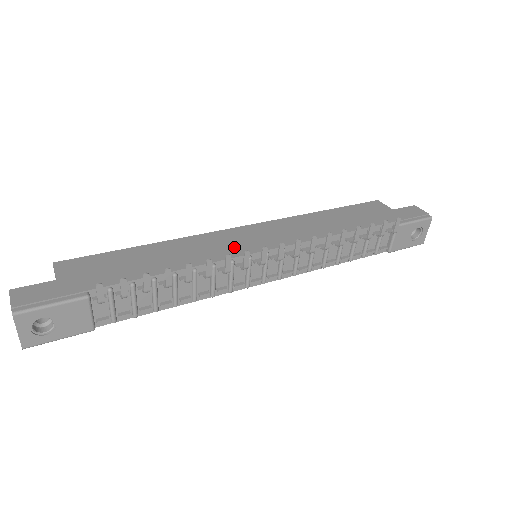
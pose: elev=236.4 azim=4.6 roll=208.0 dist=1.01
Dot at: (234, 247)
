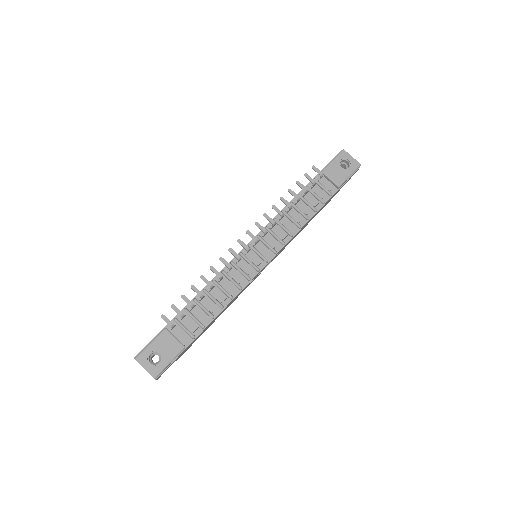
Dot at: occluded
